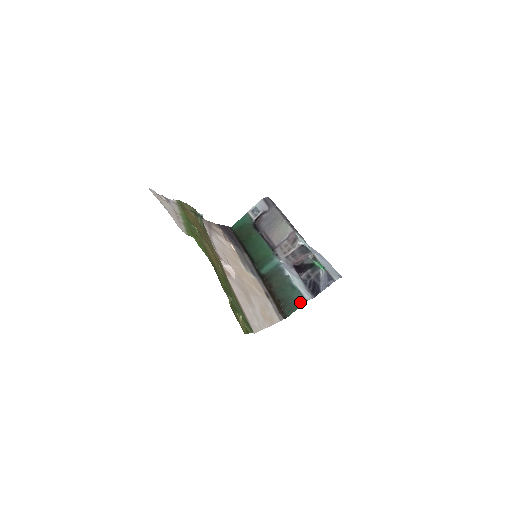
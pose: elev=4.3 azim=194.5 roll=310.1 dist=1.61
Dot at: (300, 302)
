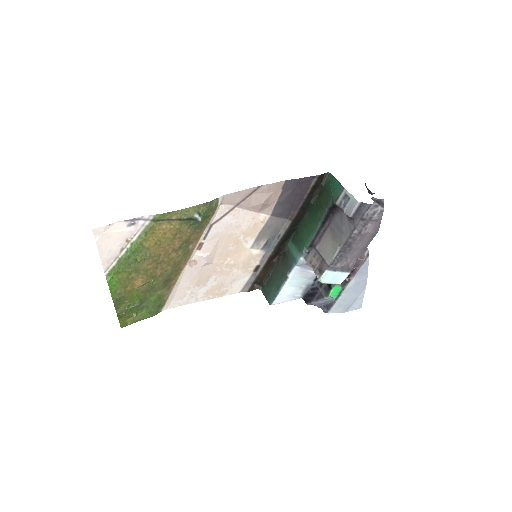
Dot at: (269, 299)
